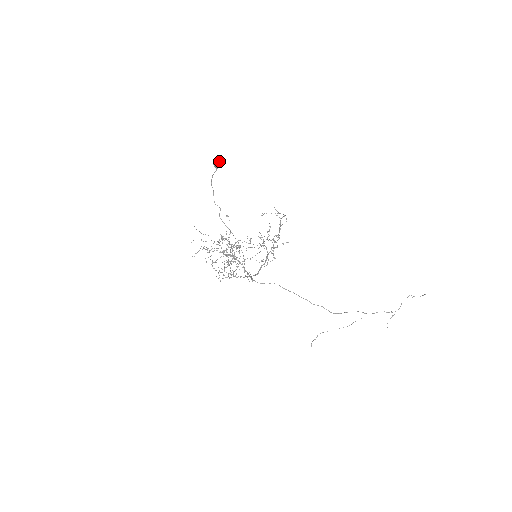
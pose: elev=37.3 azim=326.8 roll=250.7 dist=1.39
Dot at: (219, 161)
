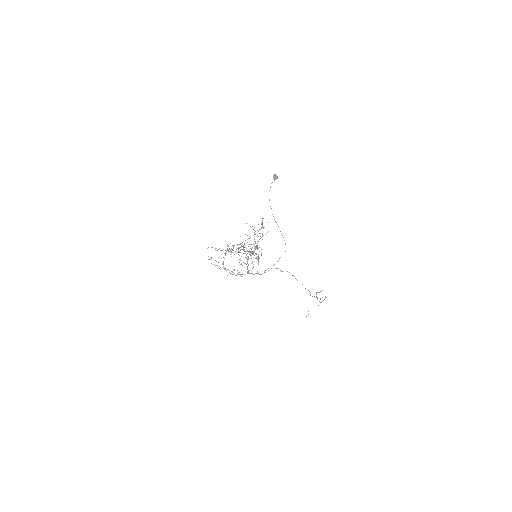
Dot at: occluded
